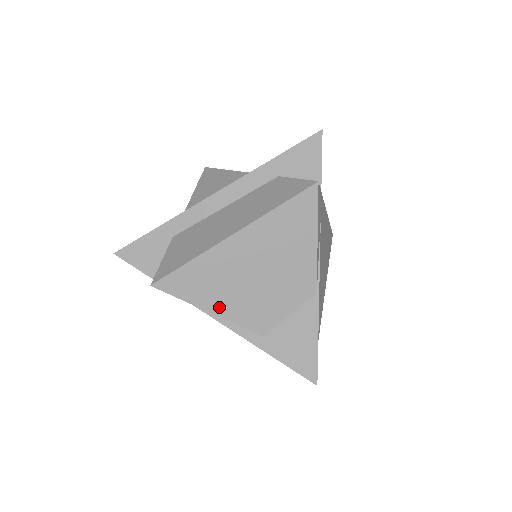
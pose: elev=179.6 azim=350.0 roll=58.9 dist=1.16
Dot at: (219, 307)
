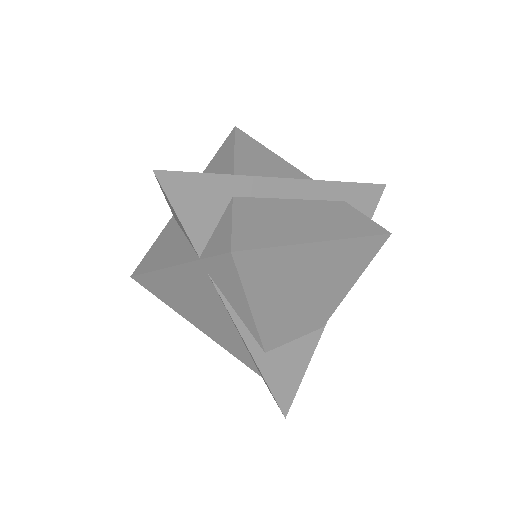
Dot at: (261, 307)
